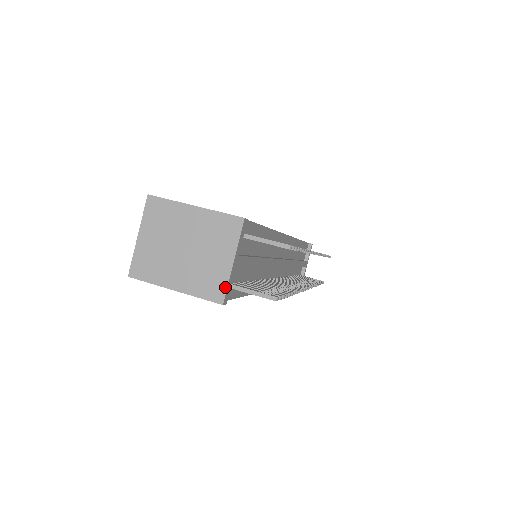
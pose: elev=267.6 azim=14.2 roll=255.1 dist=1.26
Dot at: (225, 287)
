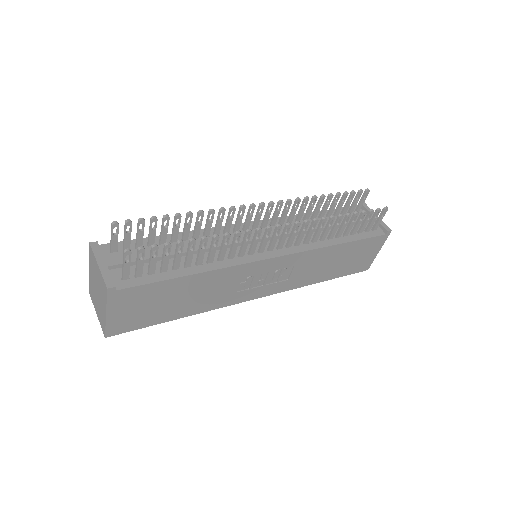
Dot at: (103, 280)
